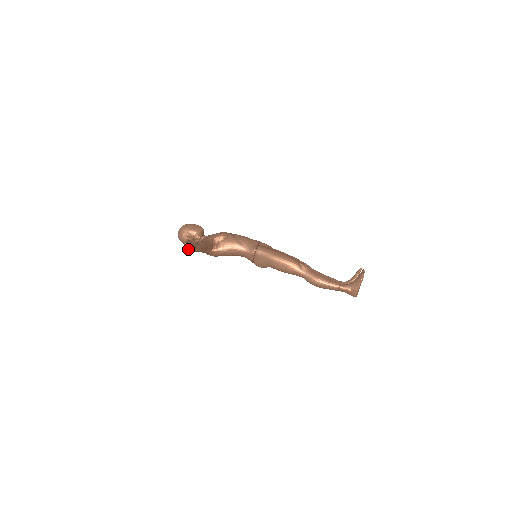
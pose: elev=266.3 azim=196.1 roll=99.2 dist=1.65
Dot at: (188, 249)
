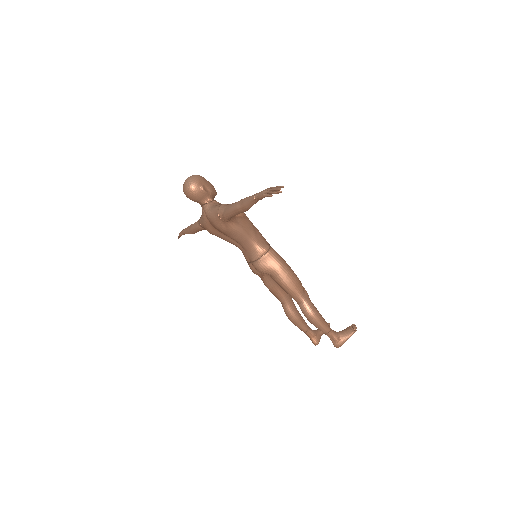
Dot at: (262, 198)
